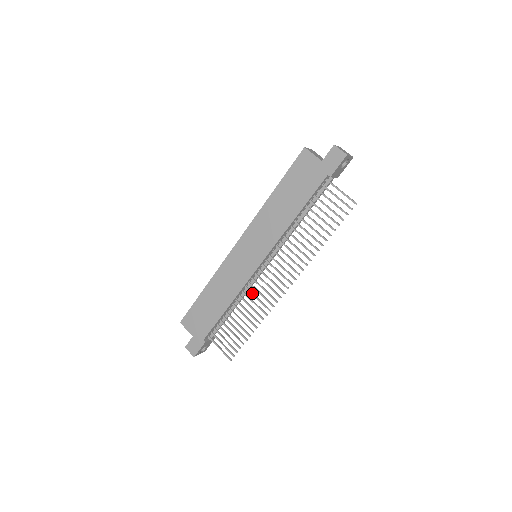
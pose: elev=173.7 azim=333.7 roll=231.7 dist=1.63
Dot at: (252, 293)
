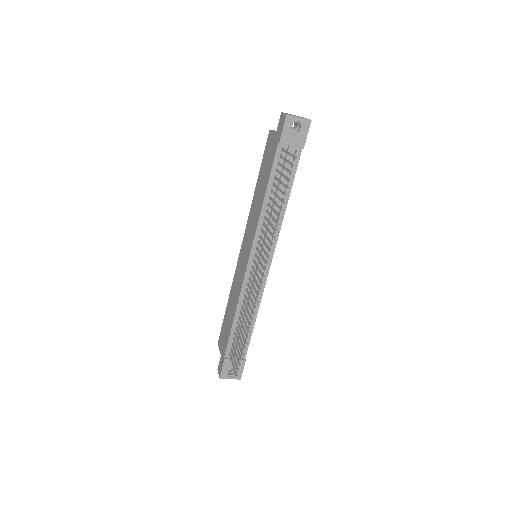
Dot at: (248, 294)
